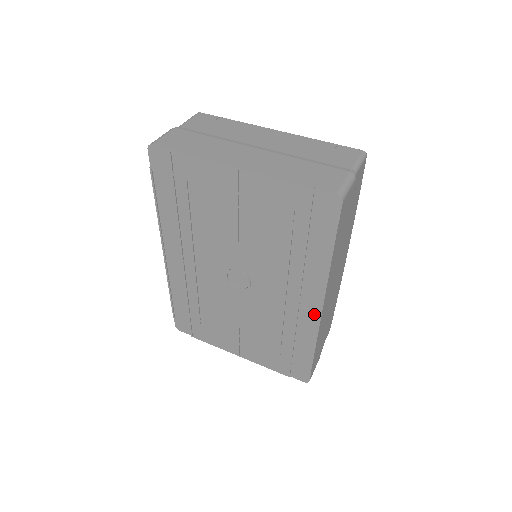
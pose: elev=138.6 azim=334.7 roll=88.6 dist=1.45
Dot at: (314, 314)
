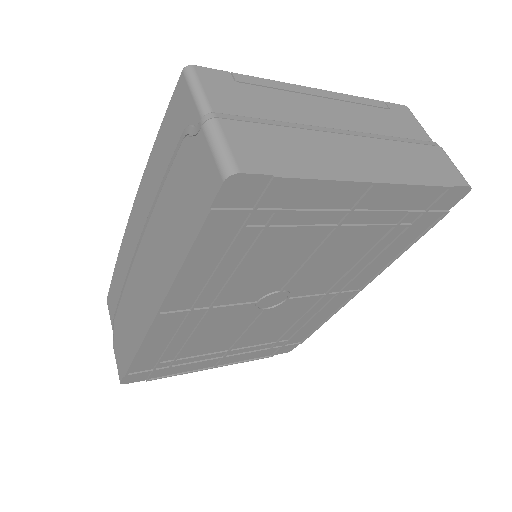
Dot at: (347, 297)
